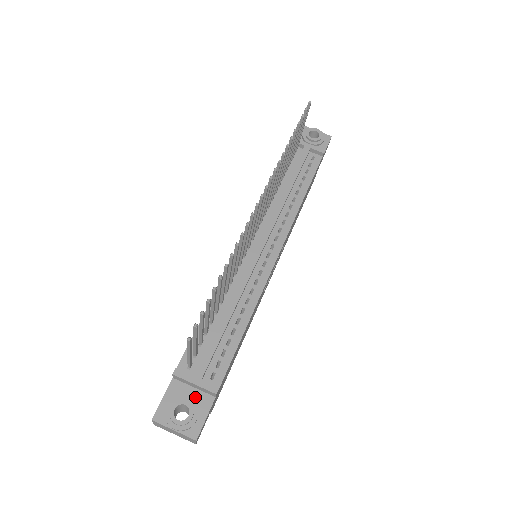
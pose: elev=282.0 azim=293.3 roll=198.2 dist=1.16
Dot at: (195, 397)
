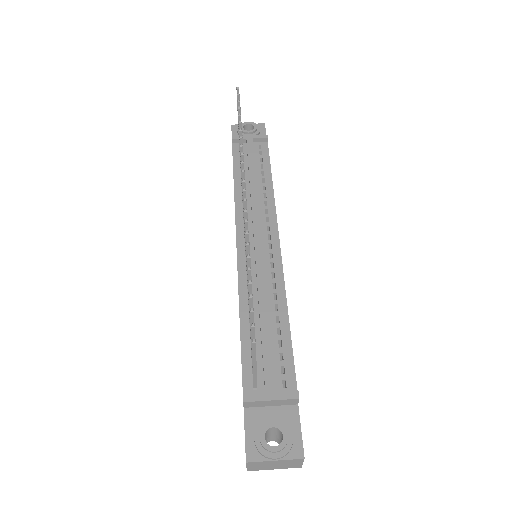
Dot at: (277, 415)
